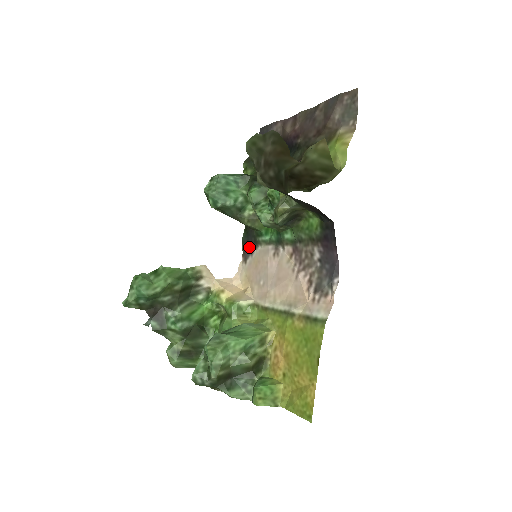
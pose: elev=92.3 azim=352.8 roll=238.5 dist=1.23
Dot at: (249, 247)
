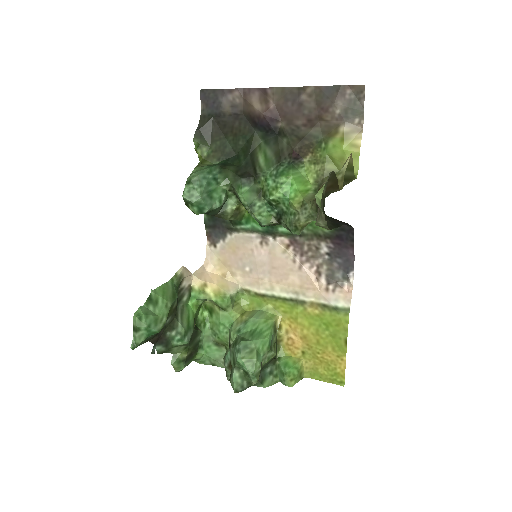
Dot at: (218, 232)
